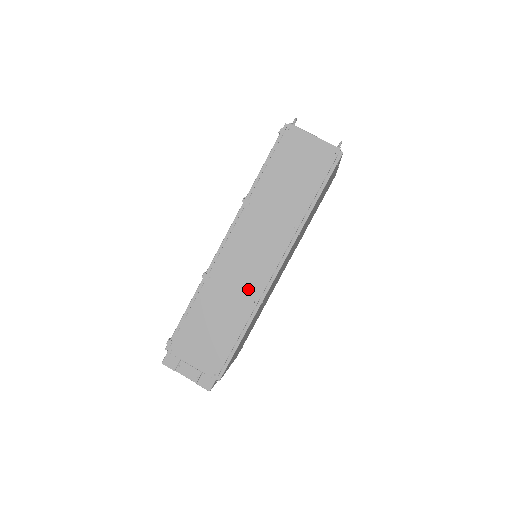
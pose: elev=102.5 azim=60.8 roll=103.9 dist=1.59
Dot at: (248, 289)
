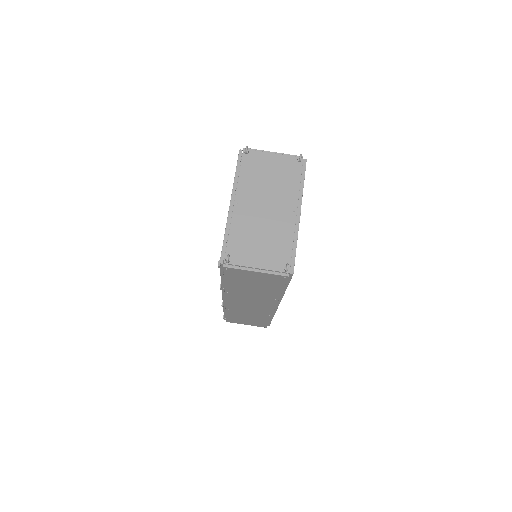
Dot at: (260, 313)
